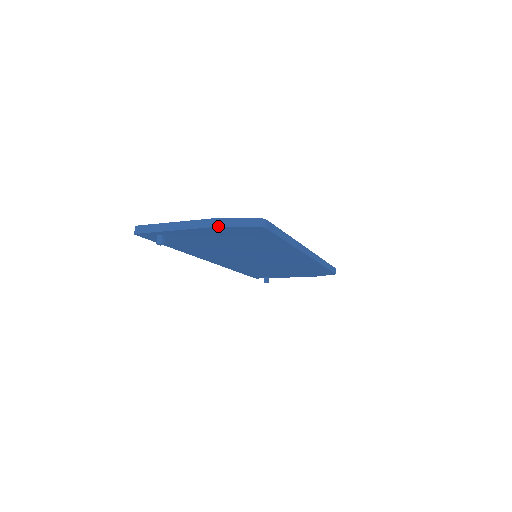
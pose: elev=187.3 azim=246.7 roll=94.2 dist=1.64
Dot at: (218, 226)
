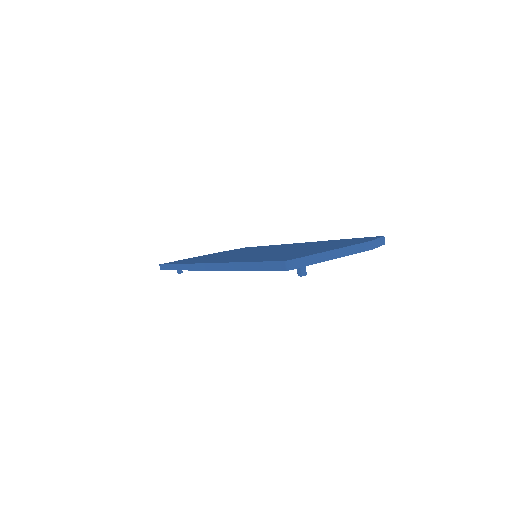
Dot at: occluded
